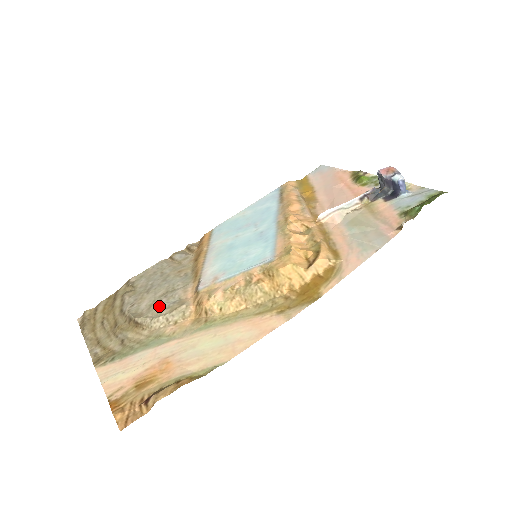
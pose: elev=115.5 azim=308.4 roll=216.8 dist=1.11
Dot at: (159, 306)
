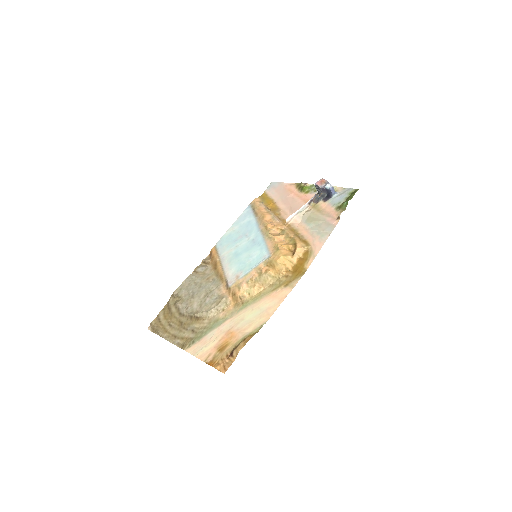
Dot at: (207, 303)
